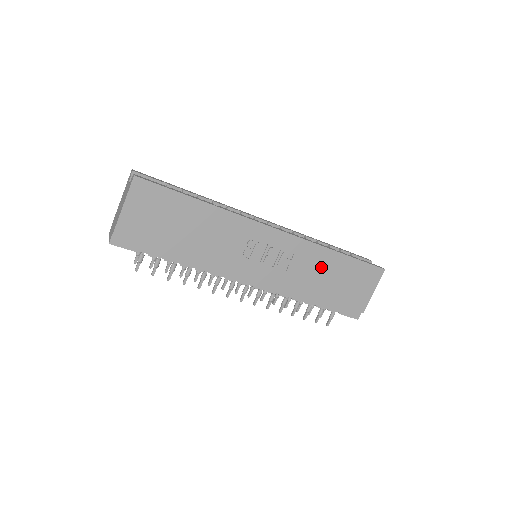
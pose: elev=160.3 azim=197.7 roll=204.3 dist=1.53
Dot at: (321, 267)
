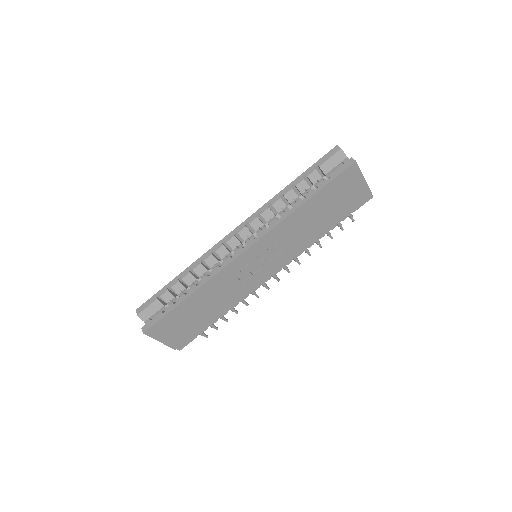
Dot at: (304, 221)
